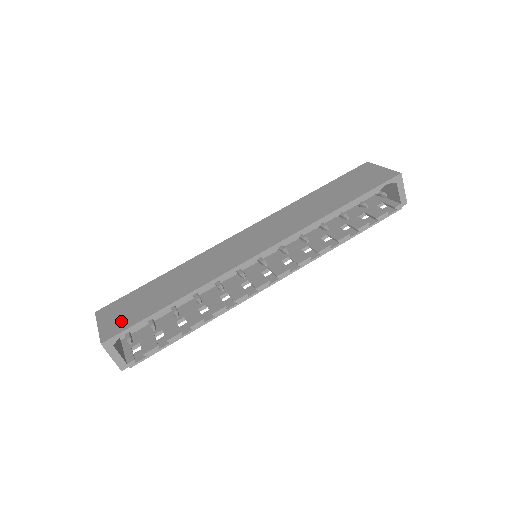
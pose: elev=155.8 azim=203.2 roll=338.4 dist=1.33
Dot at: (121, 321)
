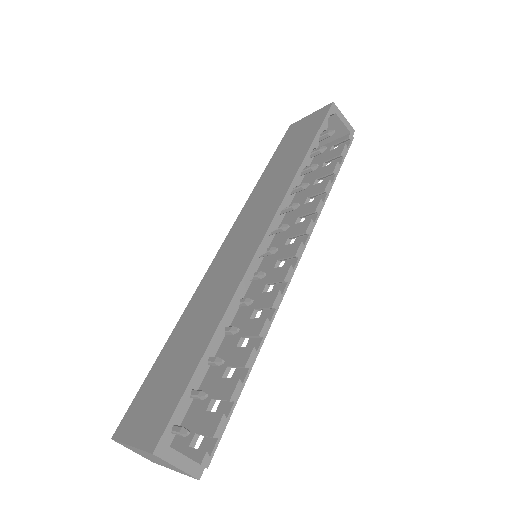
Dot at: (158, 413)
